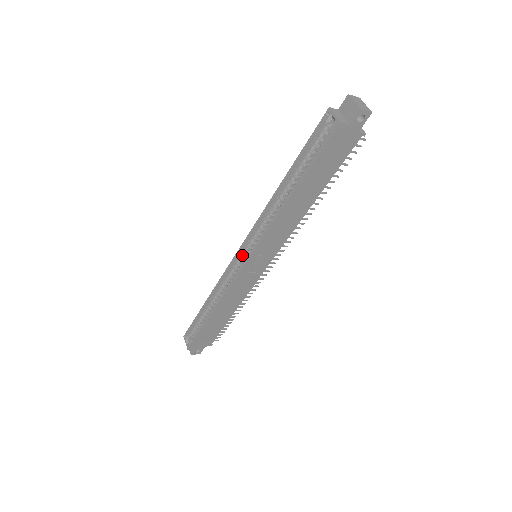
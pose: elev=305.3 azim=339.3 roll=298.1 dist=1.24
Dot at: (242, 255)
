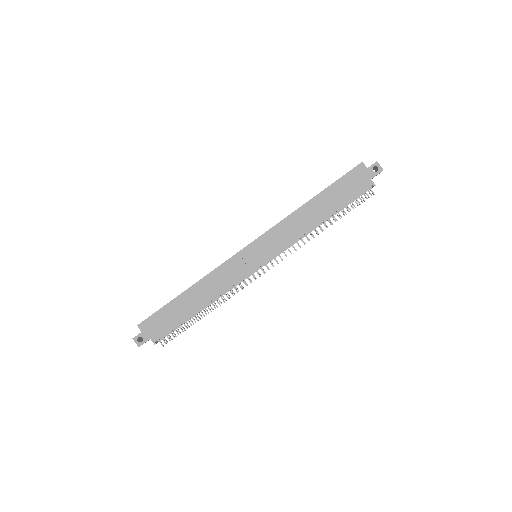
Dot at: occluded
